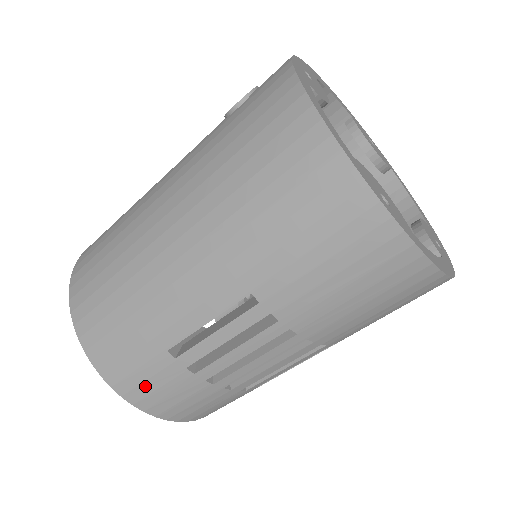
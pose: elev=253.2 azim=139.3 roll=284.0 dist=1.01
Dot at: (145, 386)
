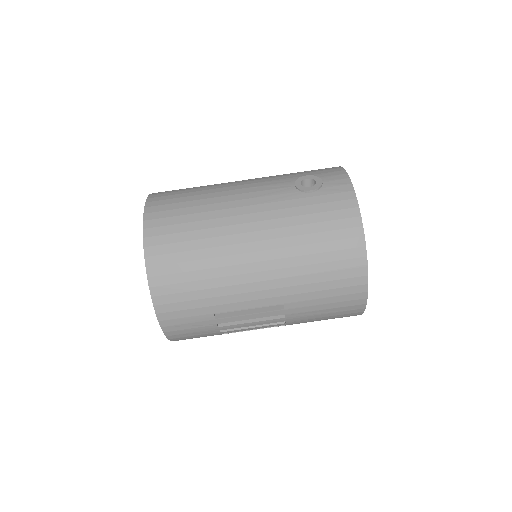
Dot at: (182, 326)
